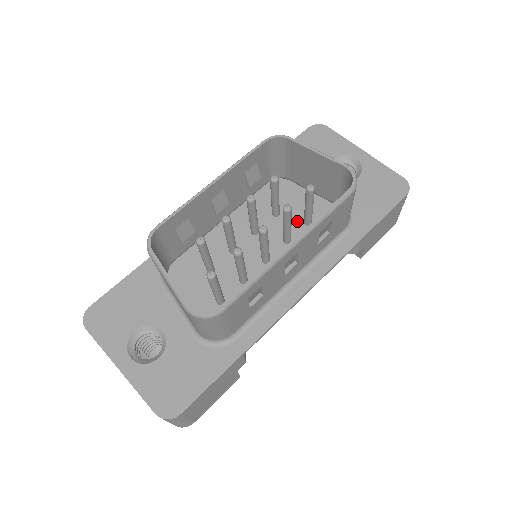
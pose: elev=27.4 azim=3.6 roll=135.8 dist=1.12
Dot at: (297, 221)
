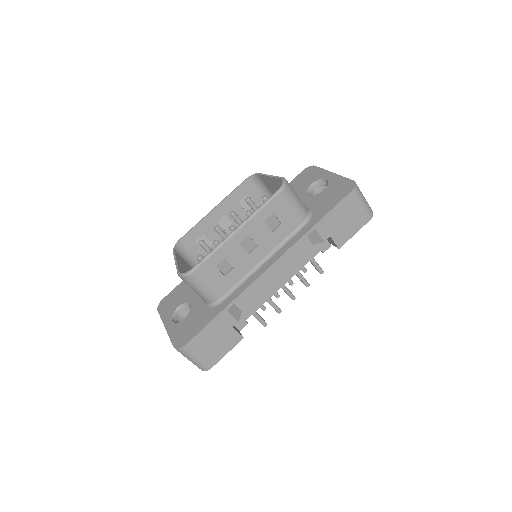
Dot at: occluded
